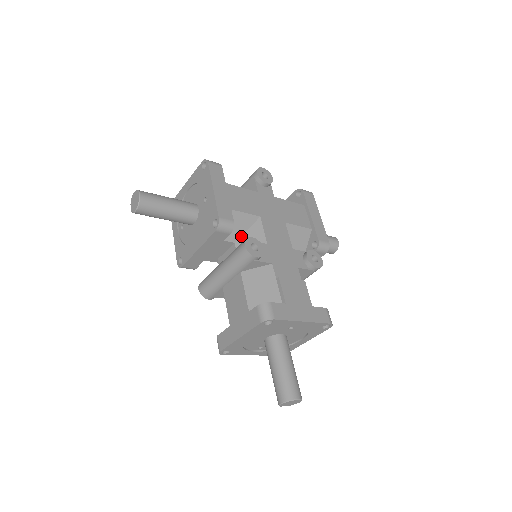
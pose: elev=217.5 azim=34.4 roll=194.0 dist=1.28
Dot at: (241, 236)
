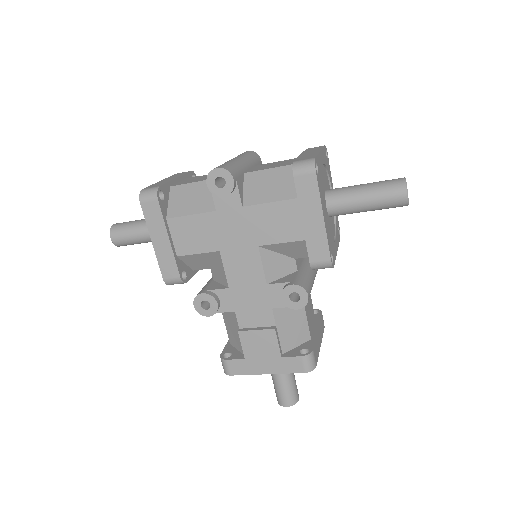
Dot at: (212, 265)
